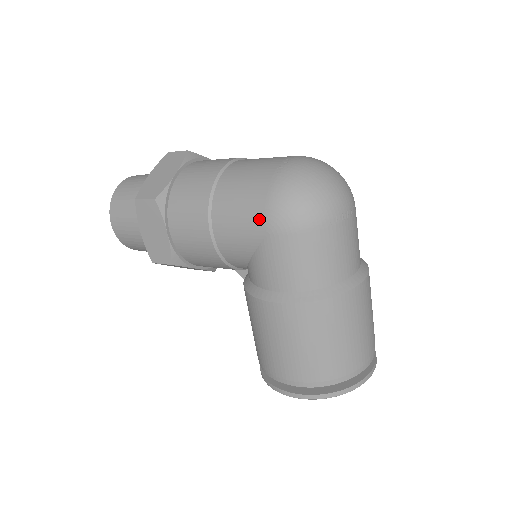
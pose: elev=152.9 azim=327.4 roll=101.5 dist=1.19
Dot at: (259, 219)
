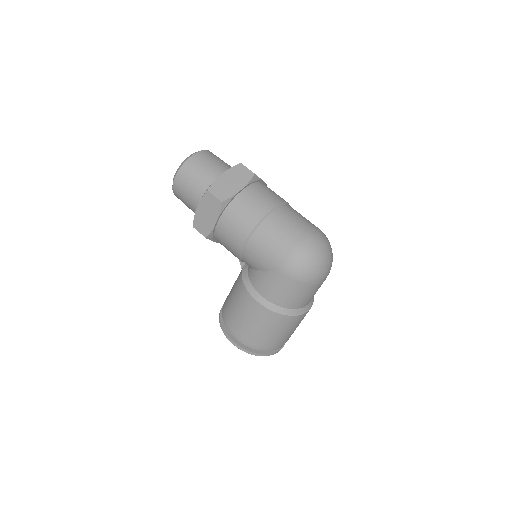
Dot at: (278, 260)
